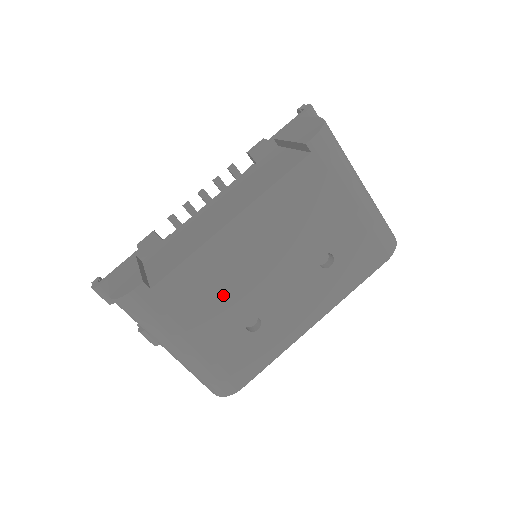
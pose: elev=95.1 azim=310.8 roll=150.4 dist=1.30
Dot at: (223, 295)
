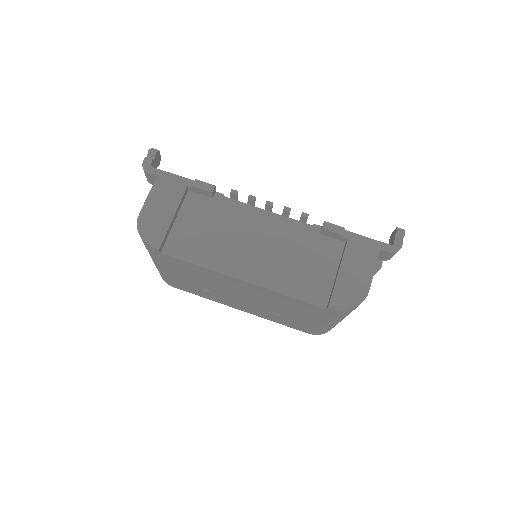
Dot at: (201, 279)
